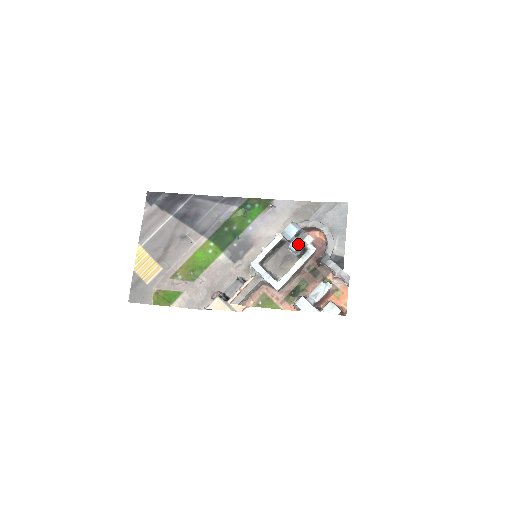
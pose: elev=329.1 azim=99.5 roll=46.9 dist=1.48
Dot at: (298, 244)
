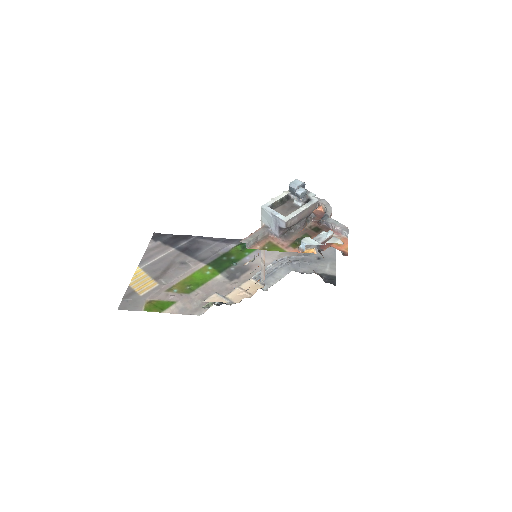
Dot at: (304, 190)
